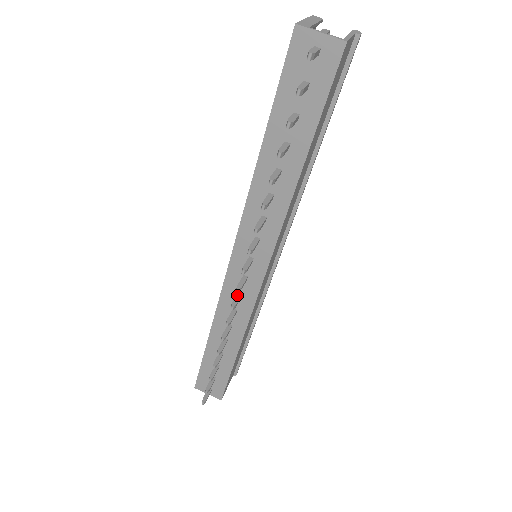
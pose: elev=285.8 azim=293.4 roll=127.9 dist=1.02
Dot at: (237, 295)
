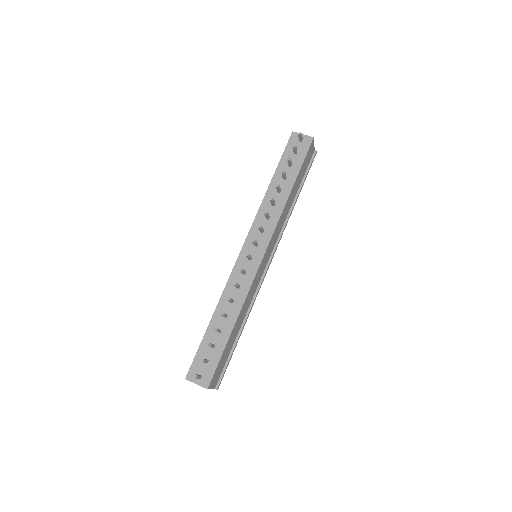
Dot at: occluded
